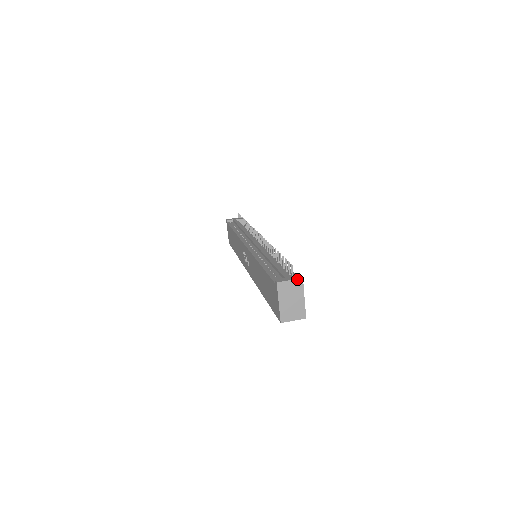
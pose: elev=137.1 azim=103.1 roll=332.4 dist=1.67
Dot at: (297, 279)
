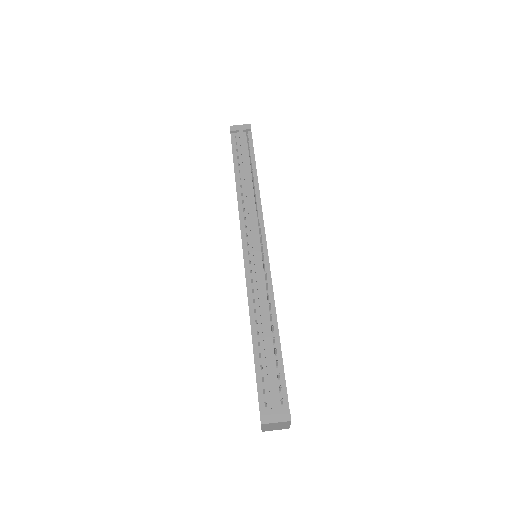
Dot at: (284, 422)
